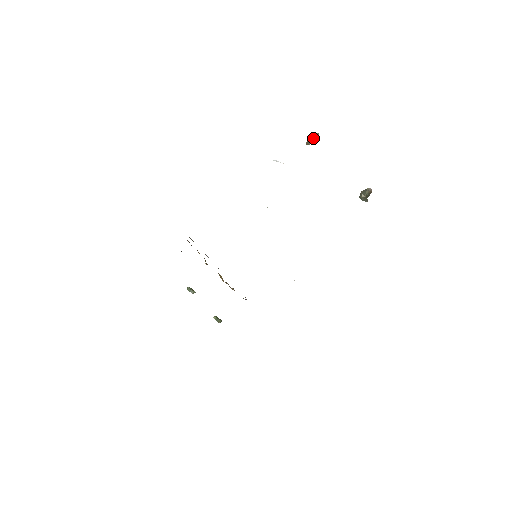
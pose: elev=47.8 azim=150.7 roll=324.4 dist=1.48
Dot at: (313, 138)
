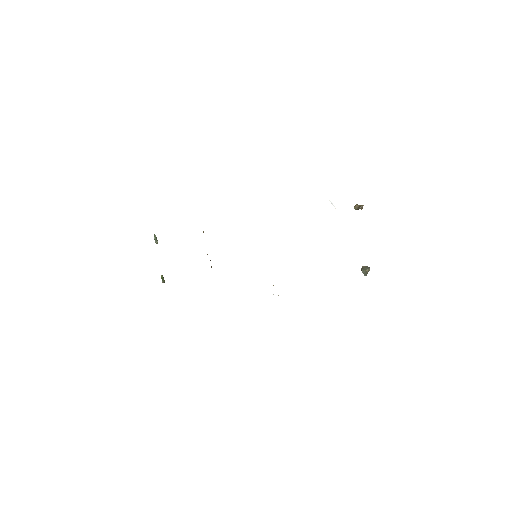
Dot at: (360, 207)
